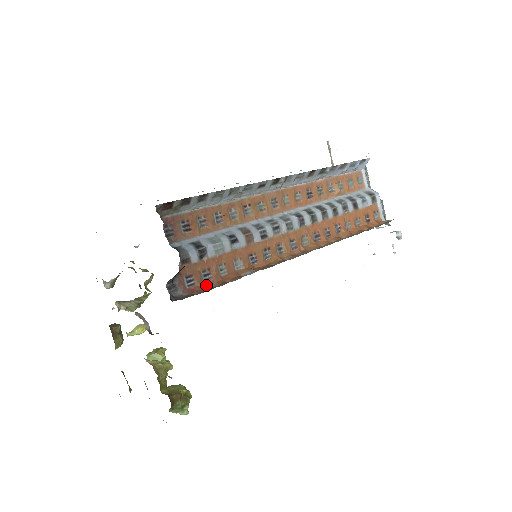
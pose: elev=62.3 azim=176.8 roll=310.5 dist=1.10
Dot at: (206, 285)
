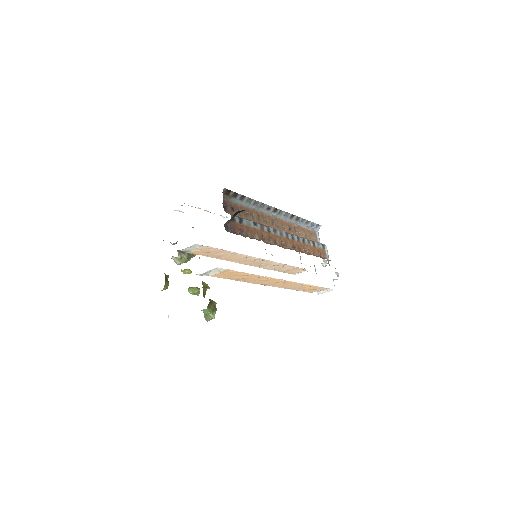
Dot at: occluded
